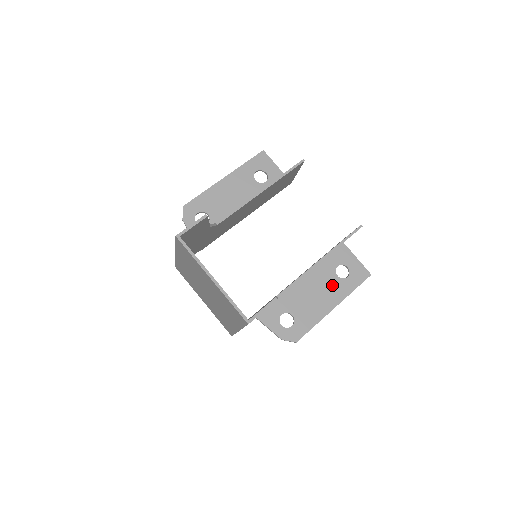
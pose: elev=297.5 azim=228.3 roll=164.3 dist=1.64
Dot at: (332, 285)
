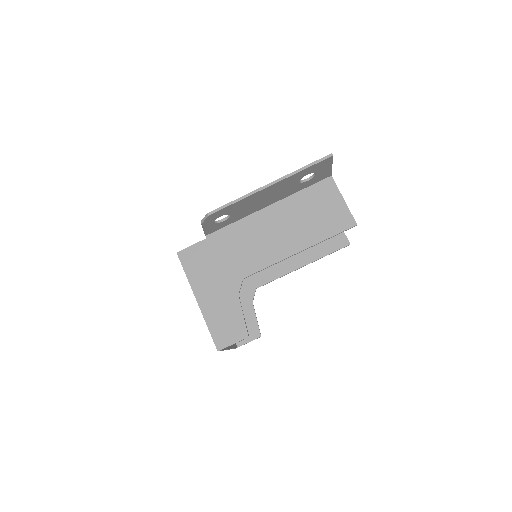
Dot at: occluded
